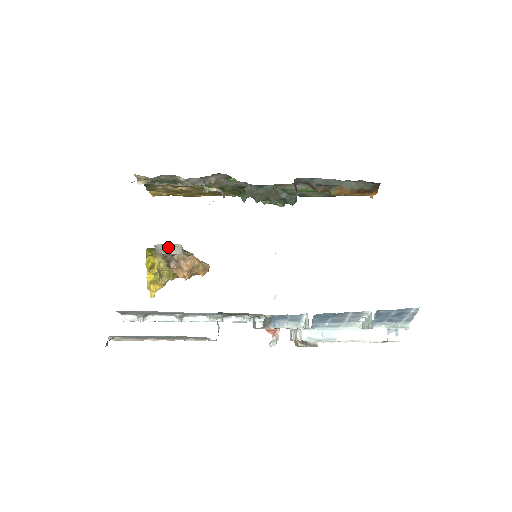
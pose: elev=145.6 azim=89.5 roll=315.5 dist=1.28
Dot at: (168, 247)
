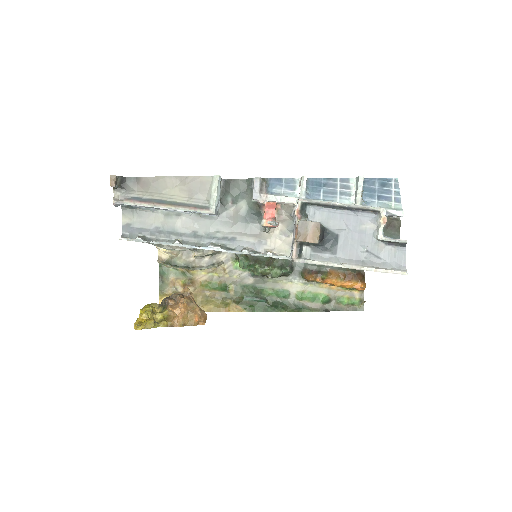
Dot at: occluded
